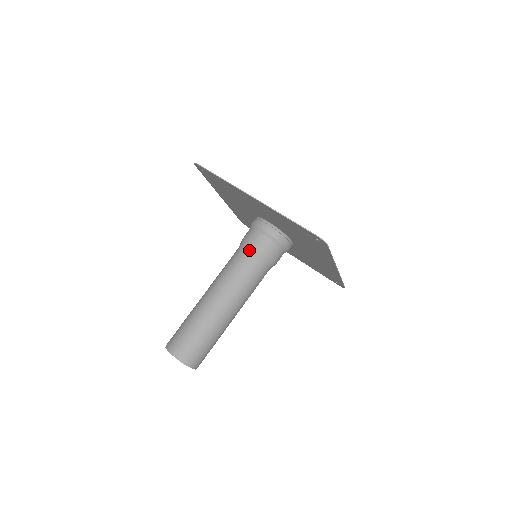
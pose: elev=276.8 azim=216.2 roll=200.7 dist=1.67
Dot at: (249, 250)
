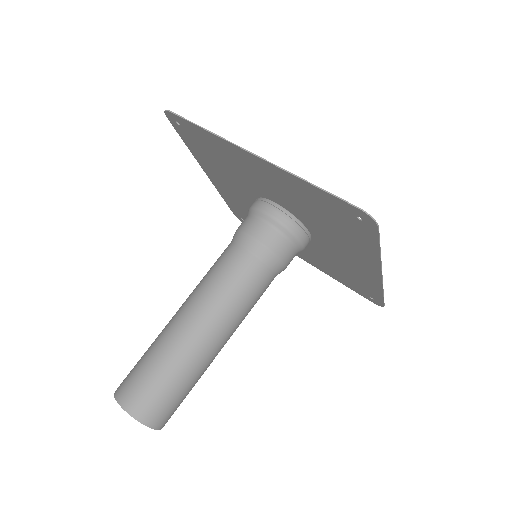
Dot at: (246, 245)
